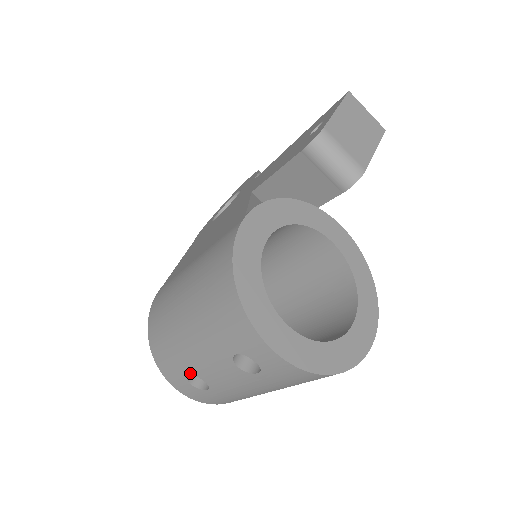
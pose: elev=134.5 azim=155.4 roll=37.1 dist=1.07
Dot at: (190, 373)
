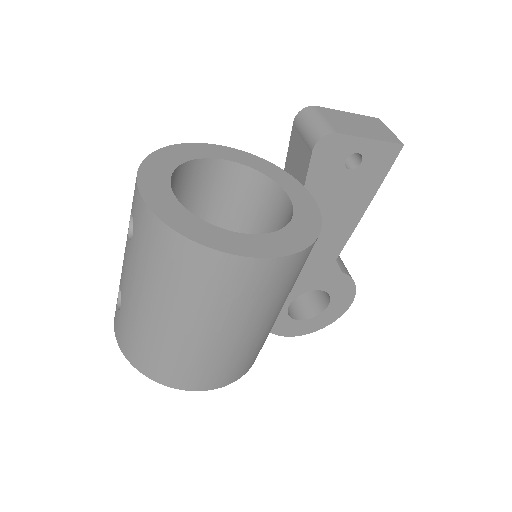
Dot at: occluded
